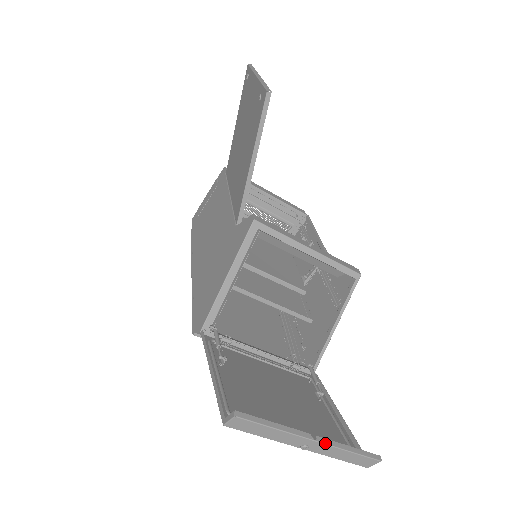
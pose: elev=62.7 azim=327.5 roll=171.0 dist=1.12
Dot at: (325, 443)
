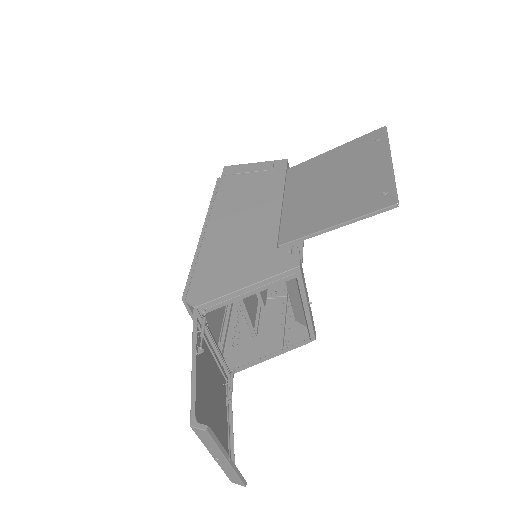
Dot at: (232, 466)
